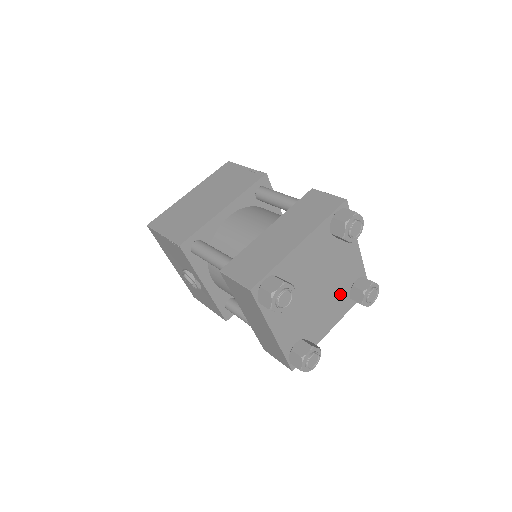
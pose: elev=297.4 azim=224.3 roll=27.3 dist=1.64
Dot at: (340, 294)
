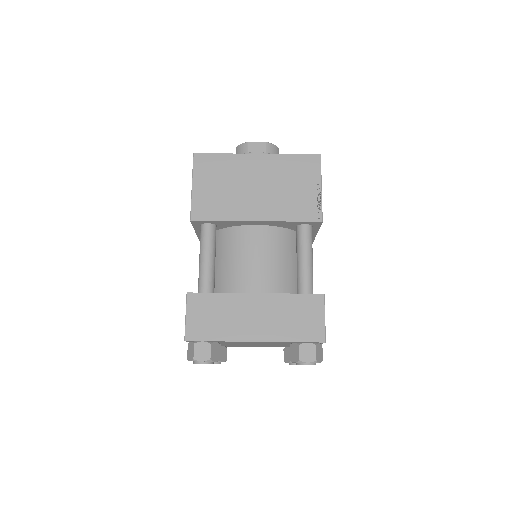
Dot at: occluded
